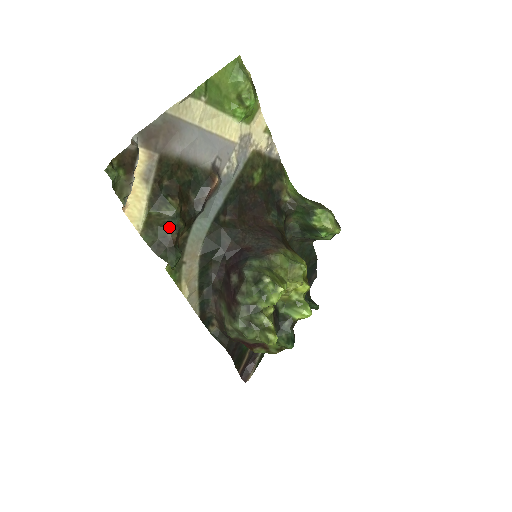
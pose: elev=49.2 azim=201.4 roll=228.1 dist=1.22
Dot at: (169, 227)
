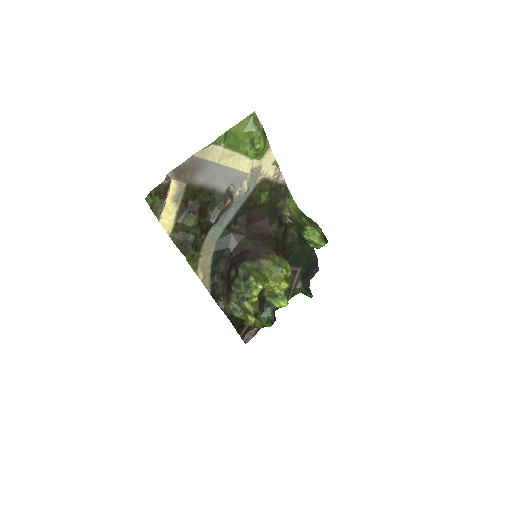
Dot at: (189, 233)
